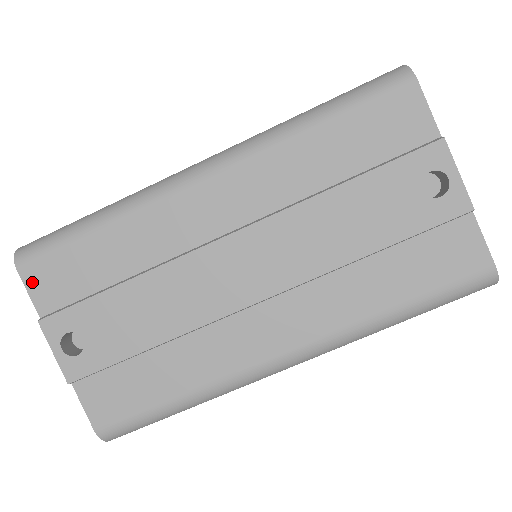
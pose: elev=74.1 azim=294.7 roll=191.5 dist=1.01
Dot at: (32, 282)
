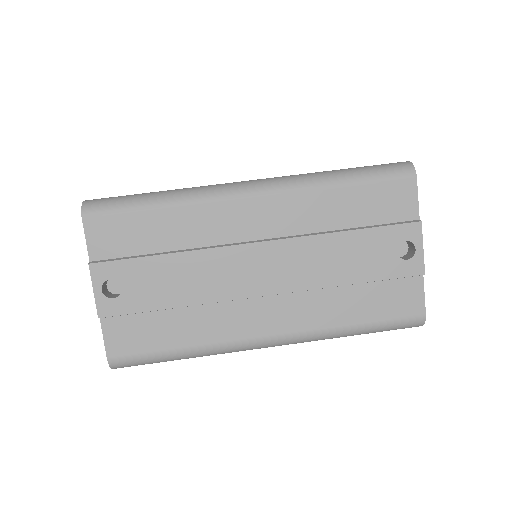
Dot at: (92, 232)
